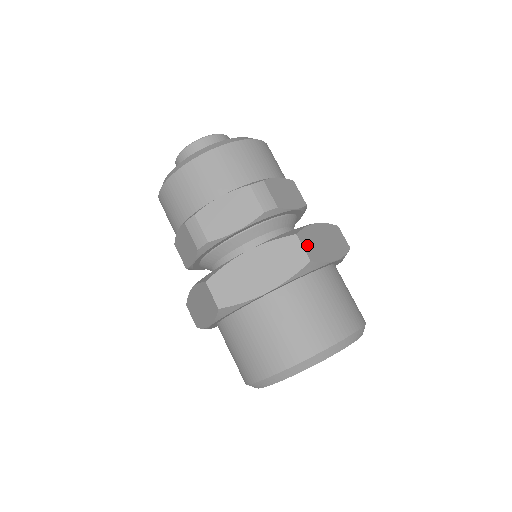
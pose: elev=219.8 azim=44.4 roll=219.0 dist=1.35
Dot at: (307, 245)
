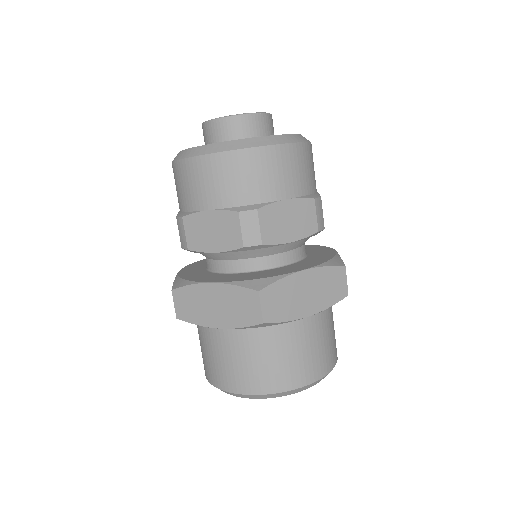
Dot at: (270, 303)
